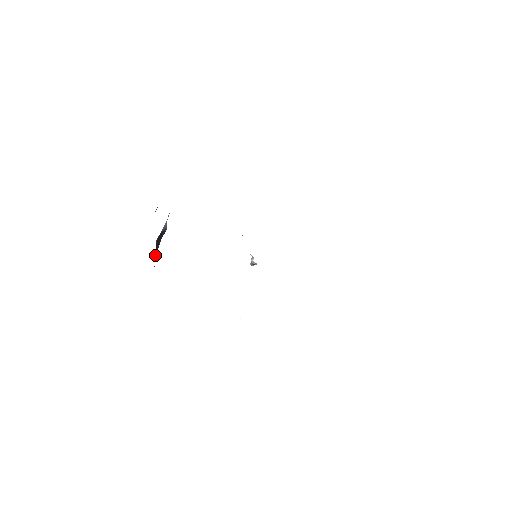
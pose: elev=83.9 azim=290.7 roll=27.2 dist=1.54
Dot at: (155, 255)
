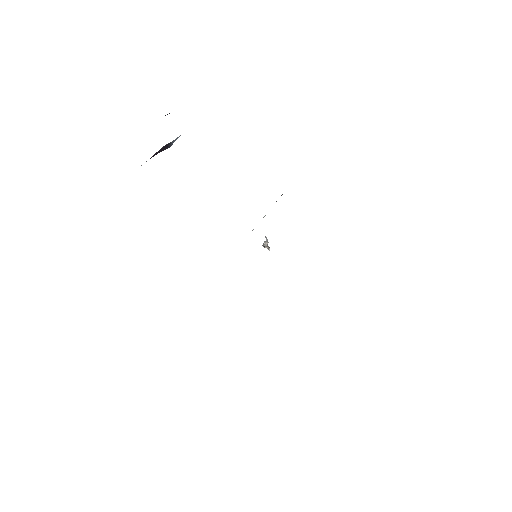
Dot at: occluded
